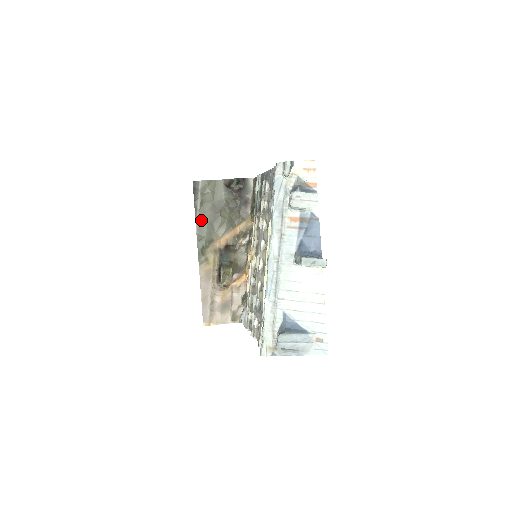
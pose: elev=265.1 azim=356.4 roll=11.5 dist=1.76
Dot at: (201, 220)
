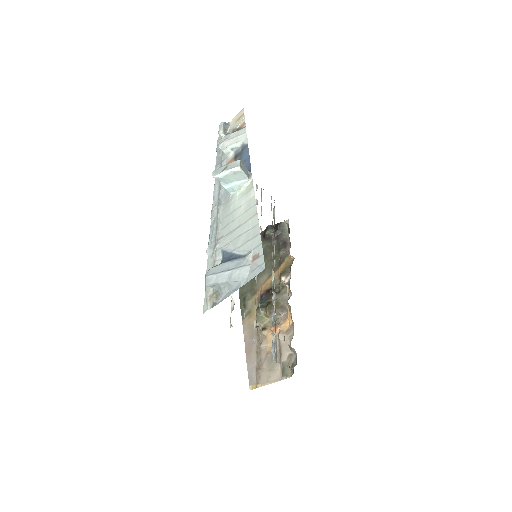
Dot at: occluded
